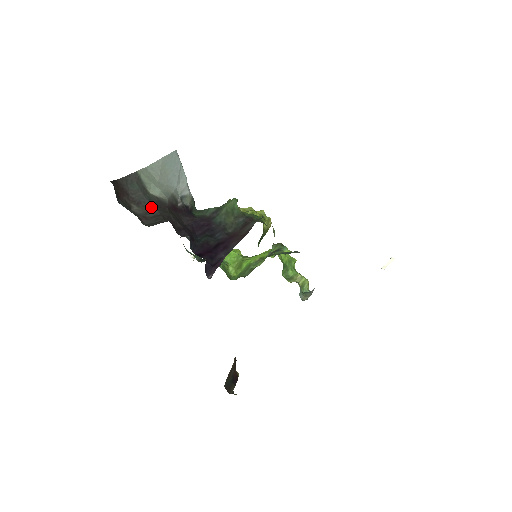
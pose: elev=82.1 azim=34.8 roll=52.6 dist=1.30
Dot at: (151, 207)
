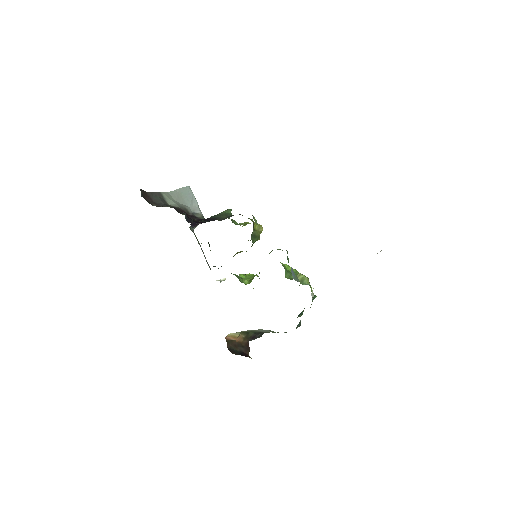
Dot at: occluded
